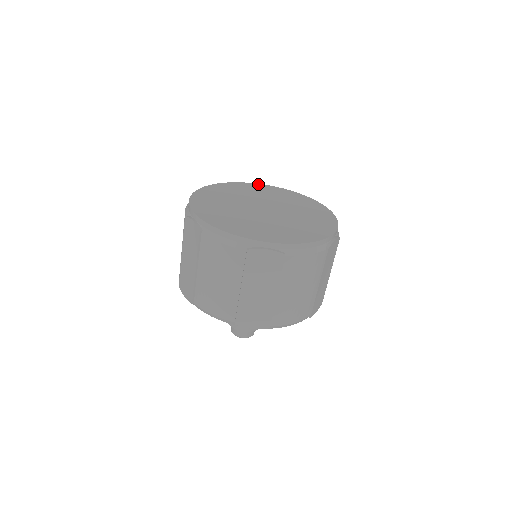
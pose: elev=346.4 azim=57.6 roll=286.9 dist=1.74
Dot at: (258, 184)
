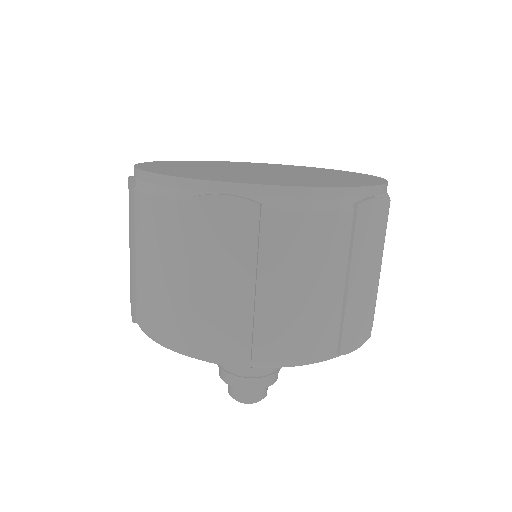
Dot at: occluded
